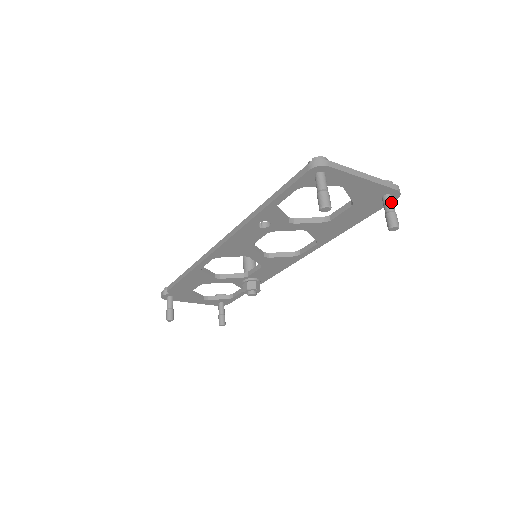
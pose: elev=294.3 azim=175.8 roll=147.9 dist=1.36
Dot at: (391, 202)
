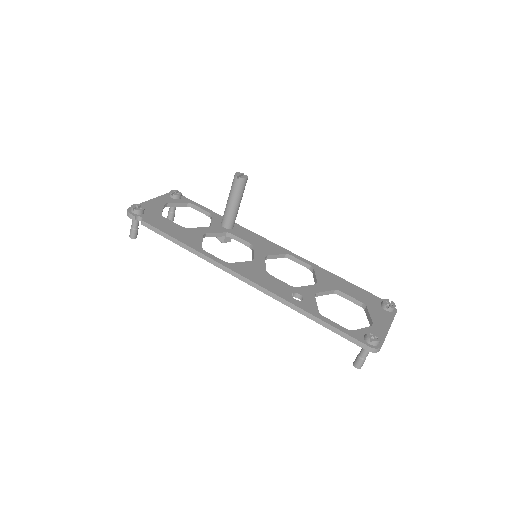
Dot at: occluded
